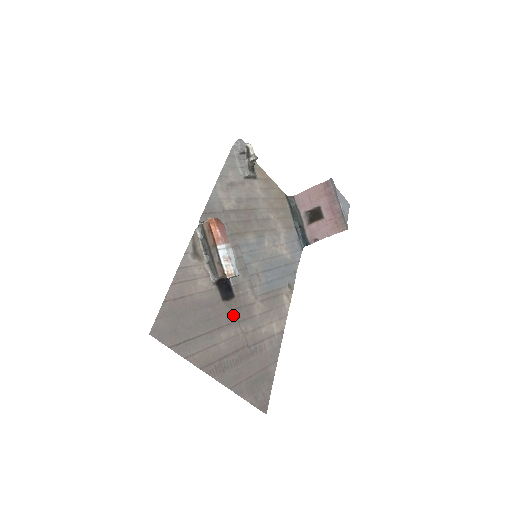
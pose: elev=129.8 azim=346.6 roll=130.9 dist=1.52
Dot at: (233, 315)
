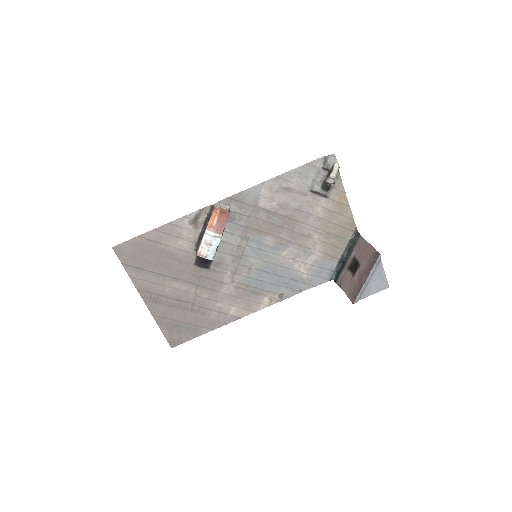
Dot at: (196, 278)
